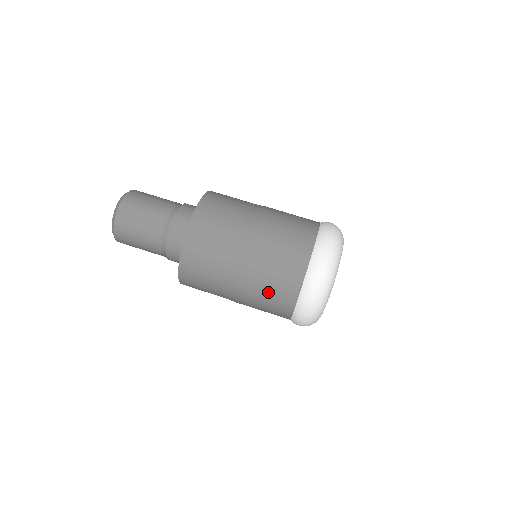
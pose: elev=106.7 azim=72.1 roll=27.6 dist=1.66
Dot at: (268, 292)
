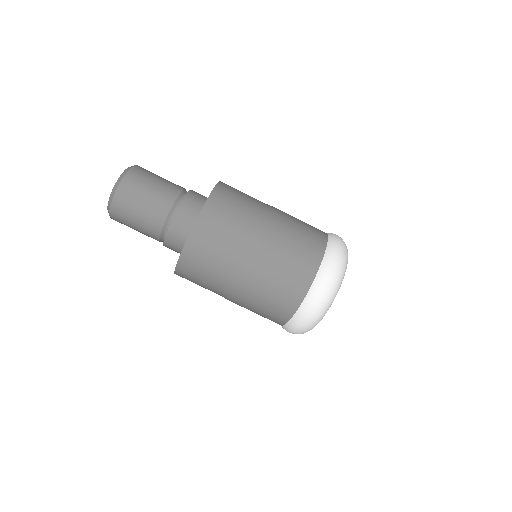
Dot at: (259, 312)
